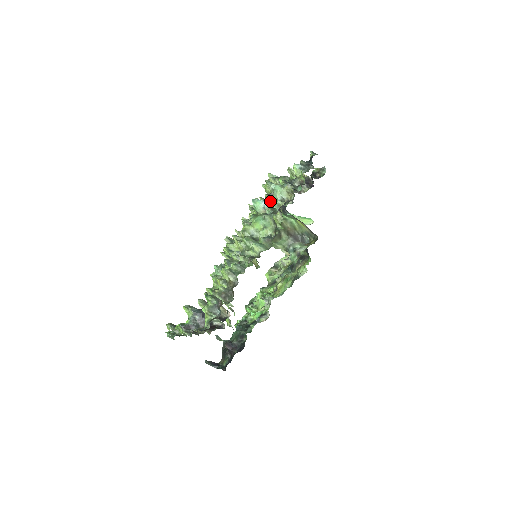
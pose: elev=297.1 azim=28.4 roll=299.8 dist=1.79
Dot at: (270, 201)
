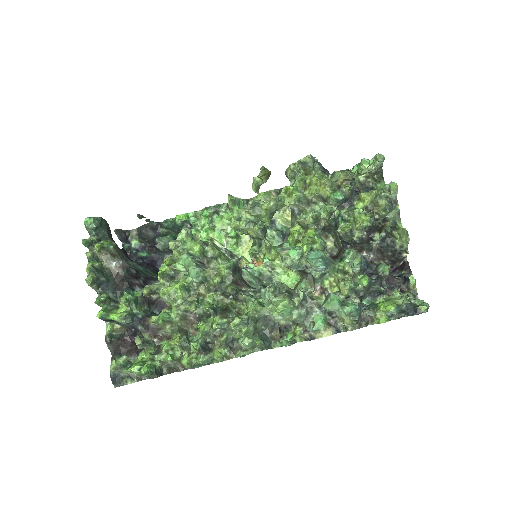
Dot at: (342, 235)
